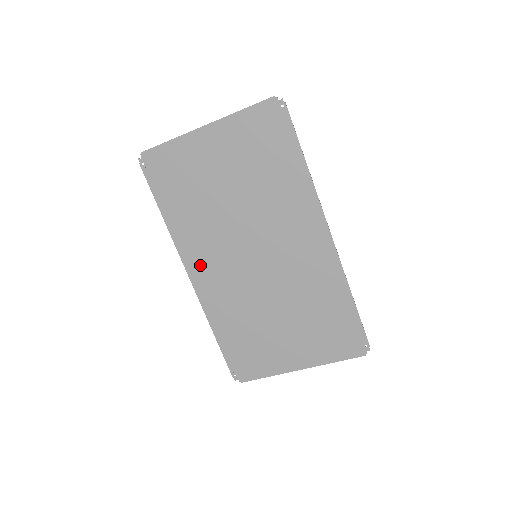
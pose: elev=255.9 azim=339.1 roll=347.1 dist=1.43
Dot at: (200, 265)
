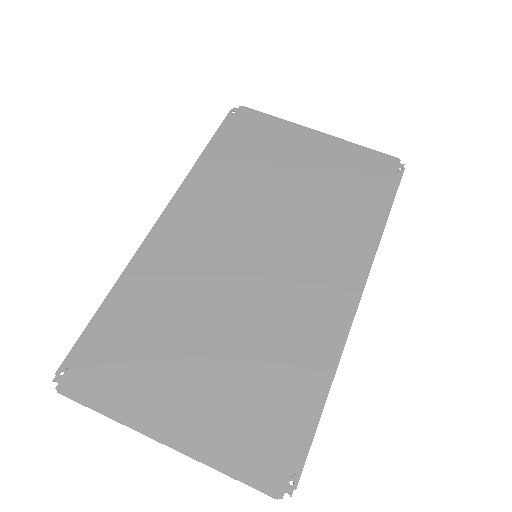
Dot at: (186, 217)
